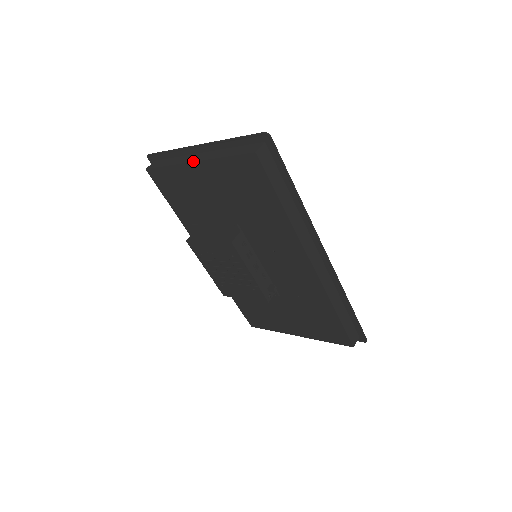
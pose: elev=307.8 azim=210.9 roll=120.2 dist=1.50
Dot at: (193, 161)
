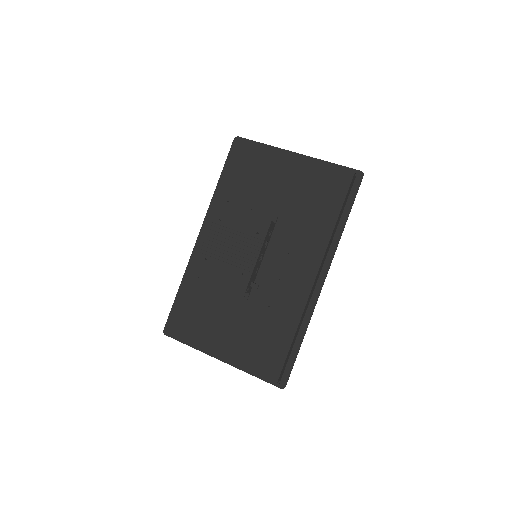
Dot at: (291, 155)
